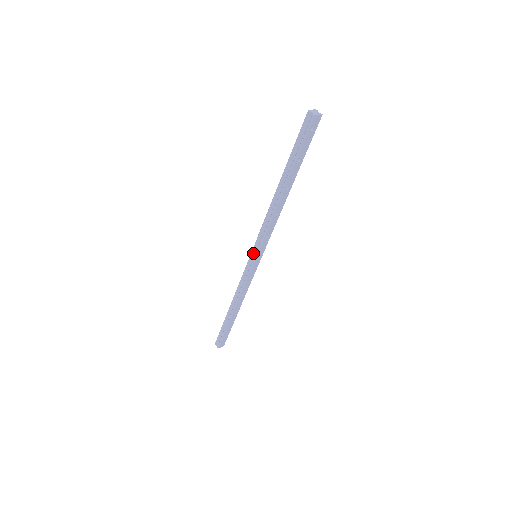
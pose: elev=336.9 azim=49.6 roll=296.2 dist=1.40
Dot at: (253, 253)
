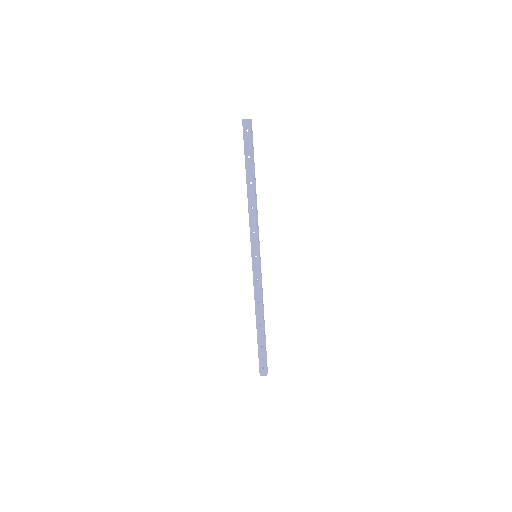
Dot at: (253, 252)
